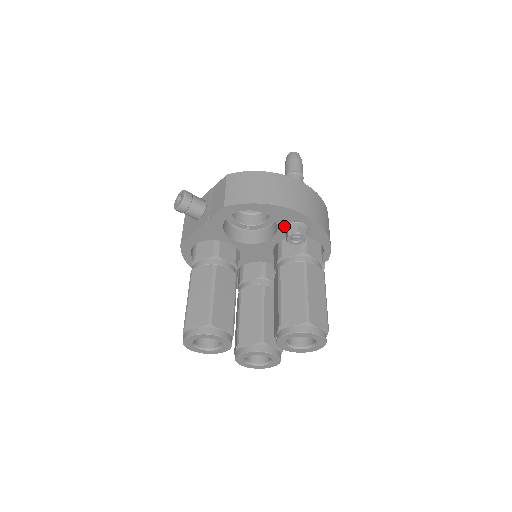
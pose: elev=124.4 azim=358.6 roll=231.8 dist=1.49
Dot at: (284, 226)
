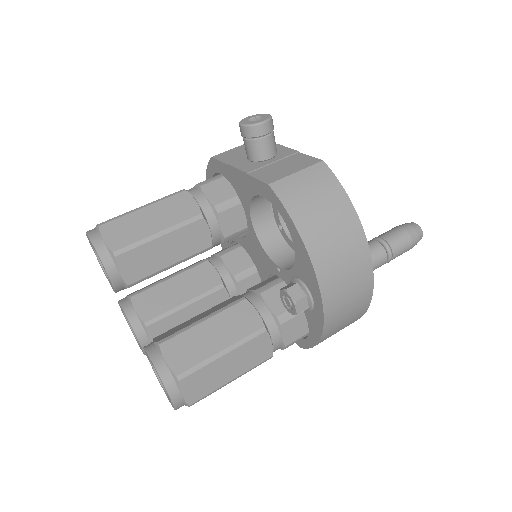
Dot at: (297, 277)
